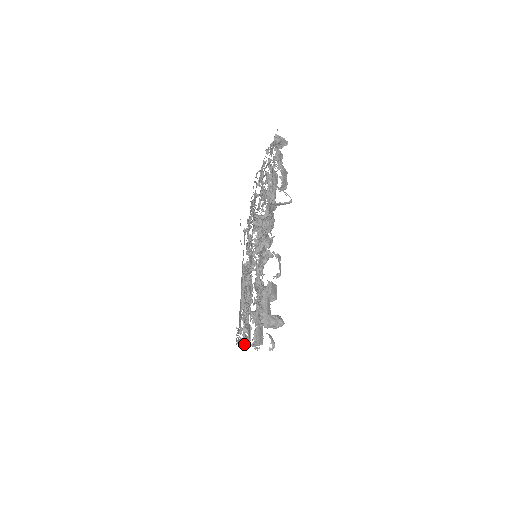
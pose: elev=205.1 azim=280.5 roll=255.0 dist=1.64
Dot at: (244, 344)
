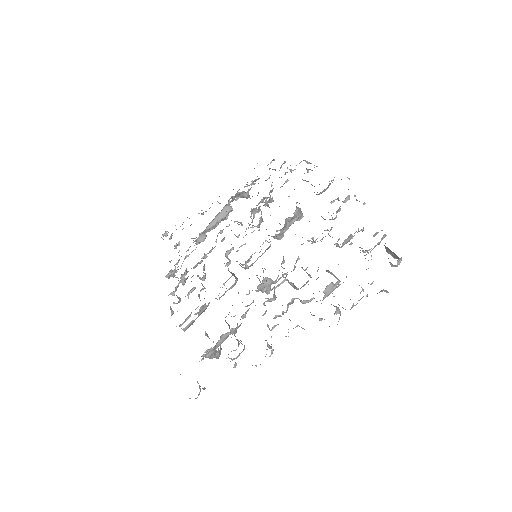
Dot at: (170, 293)
